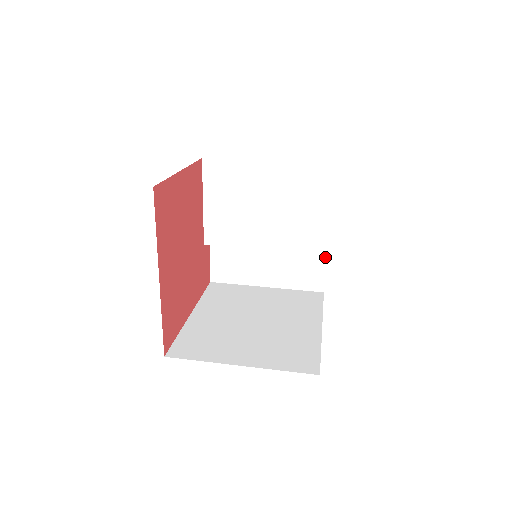
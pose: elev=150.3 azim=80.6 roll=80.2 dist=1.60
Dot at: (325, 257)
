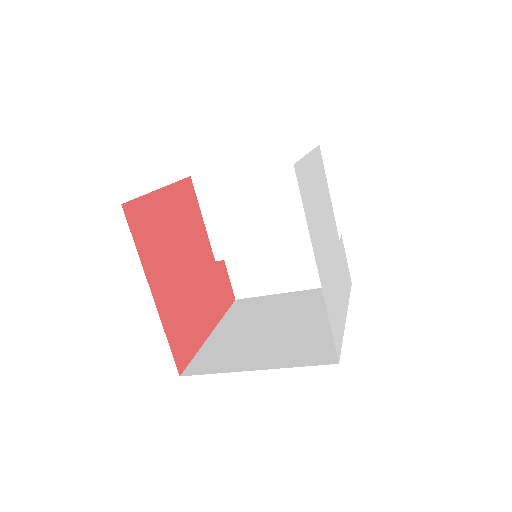
Dot at: occluded
